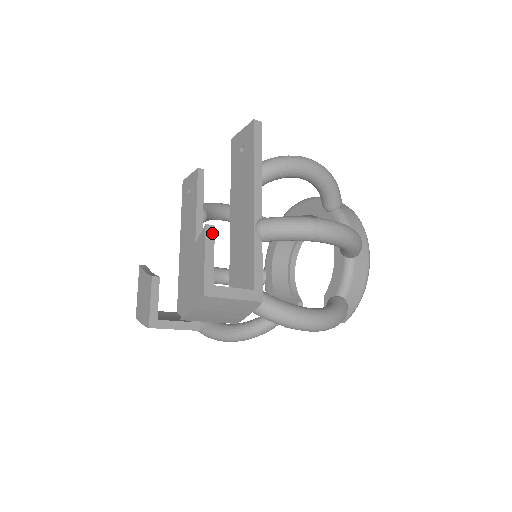
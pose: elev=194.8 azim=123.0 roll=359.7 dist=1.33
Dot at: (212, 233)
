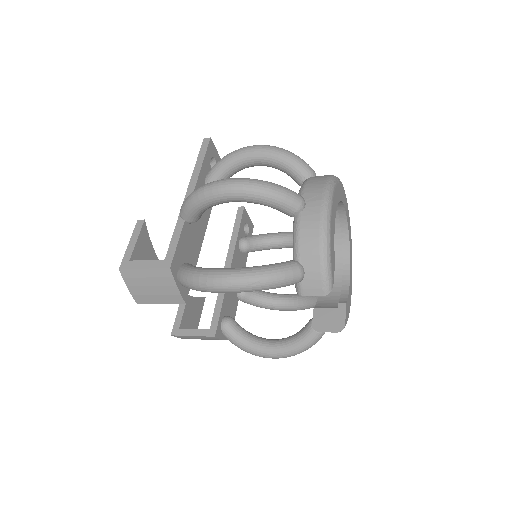
Dot at: (141, 225)
